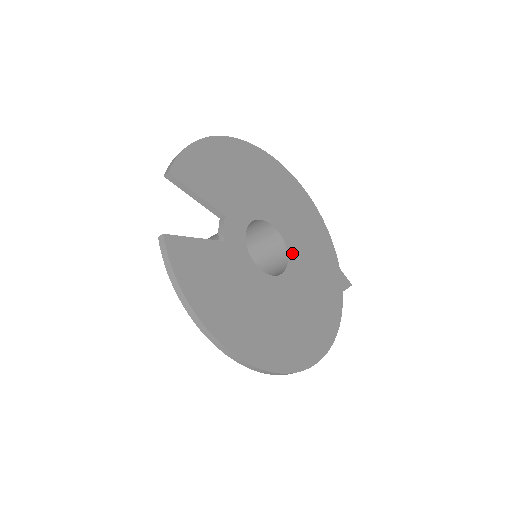
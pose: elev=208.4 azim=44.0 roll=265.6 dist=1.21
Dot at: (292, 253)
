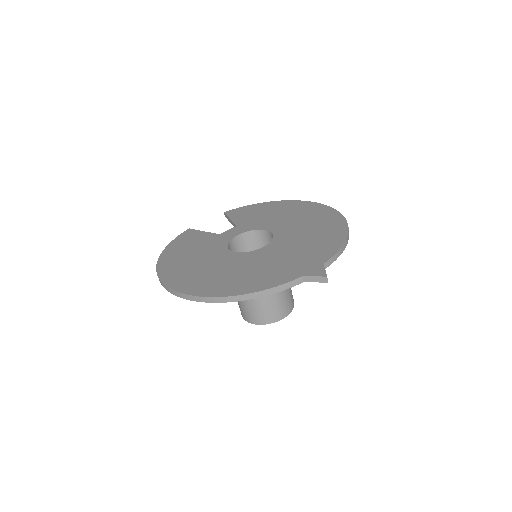
Dot at: (271, 246)
